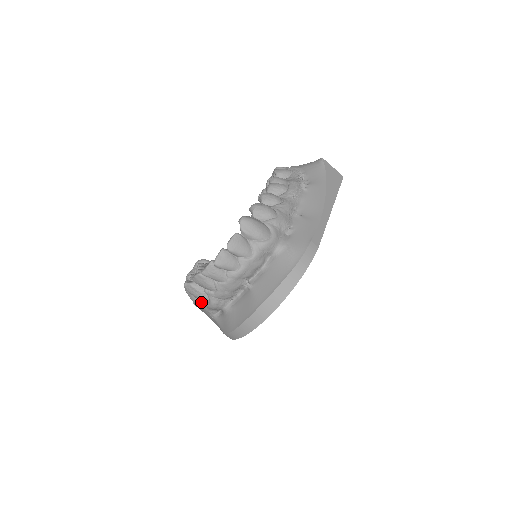
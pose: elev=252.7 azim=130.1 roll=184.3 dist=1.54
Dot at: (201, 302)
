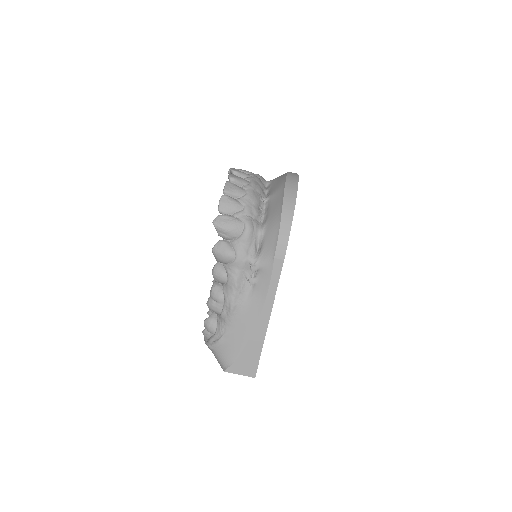
Dot at: (236, 243)
